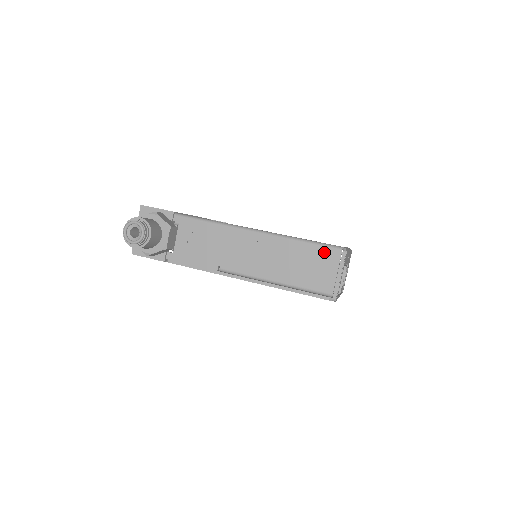
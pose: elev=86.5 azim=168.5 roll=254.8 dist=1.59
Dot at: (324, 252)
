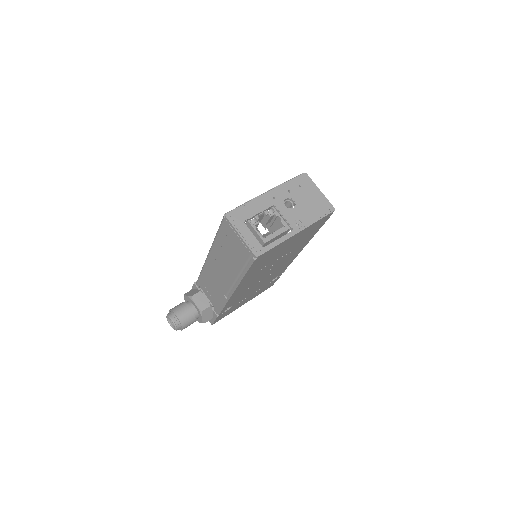
Dot at: (224, 230)
